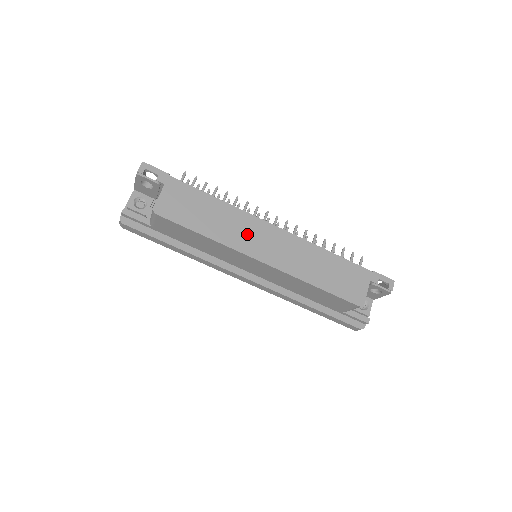
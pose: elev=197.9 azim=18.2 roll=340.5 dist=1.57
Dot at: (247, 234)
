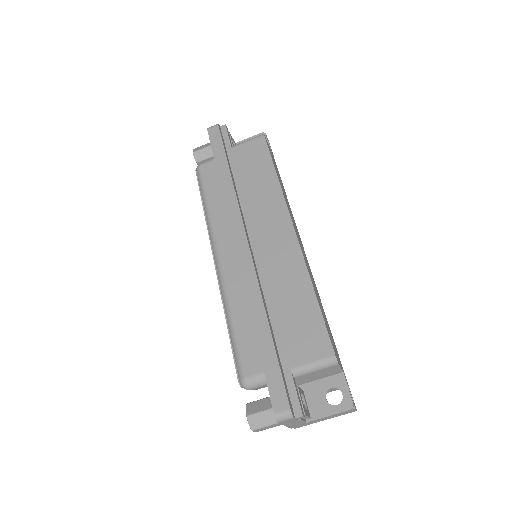
Dot at: occluded
